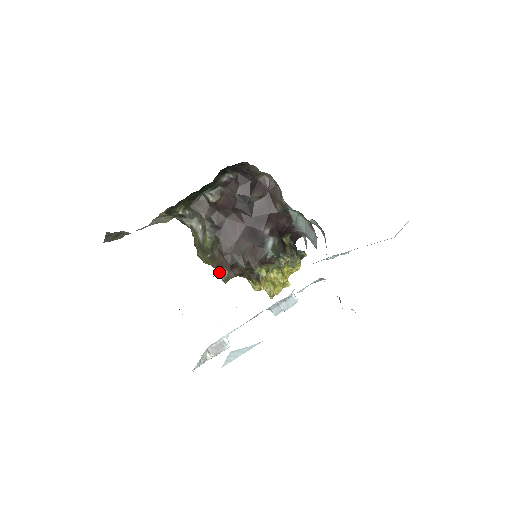
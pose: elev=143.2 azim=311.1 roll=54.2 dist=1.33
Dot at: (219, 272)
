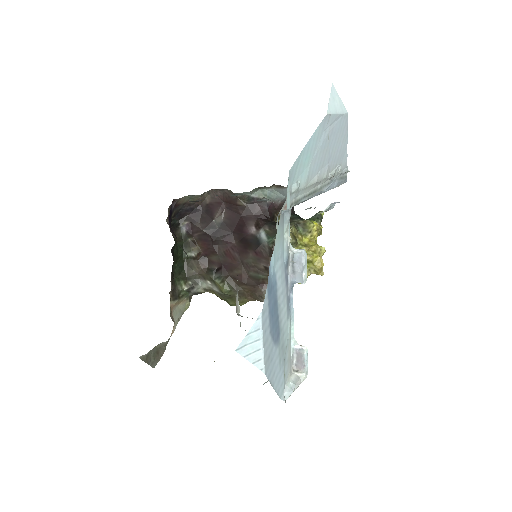
Dot at: (257, 300)
